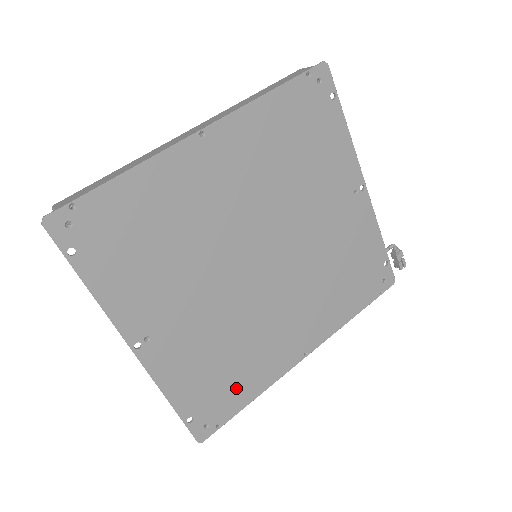
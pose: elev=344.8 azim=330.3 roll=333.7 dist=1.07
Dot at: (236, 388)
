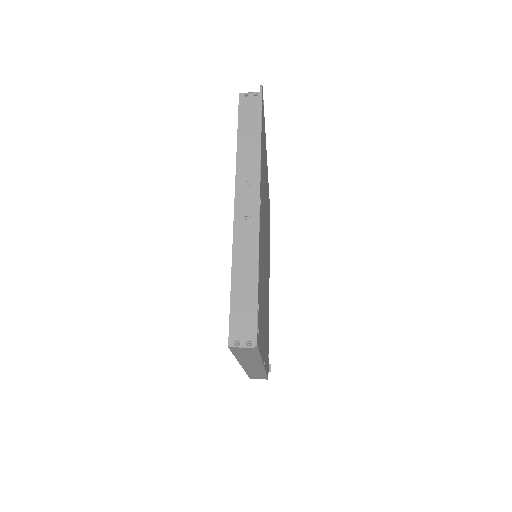
Dot at: (261, 326)
